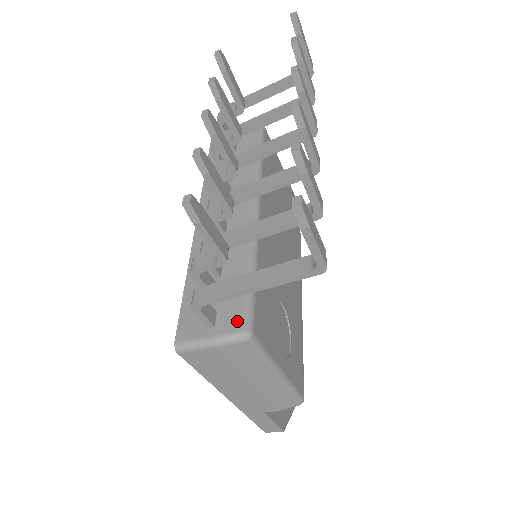
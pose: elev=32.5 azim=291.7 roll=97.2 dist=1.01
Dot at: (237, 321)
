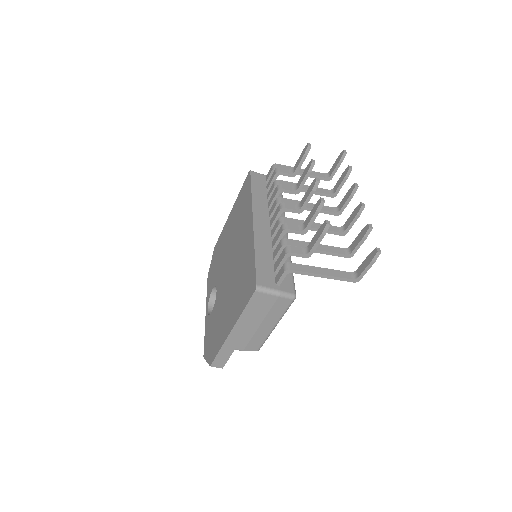
Dot at: (290, 288)
